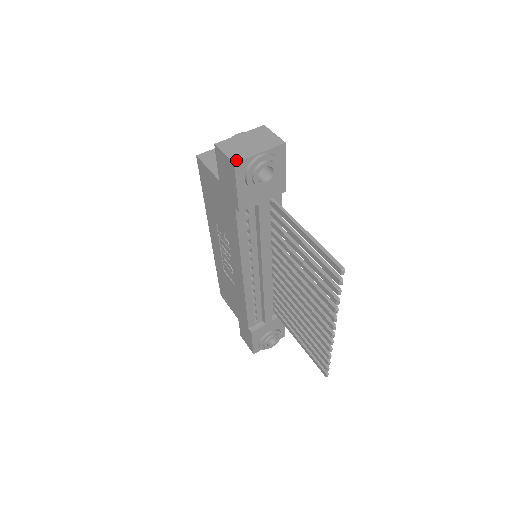
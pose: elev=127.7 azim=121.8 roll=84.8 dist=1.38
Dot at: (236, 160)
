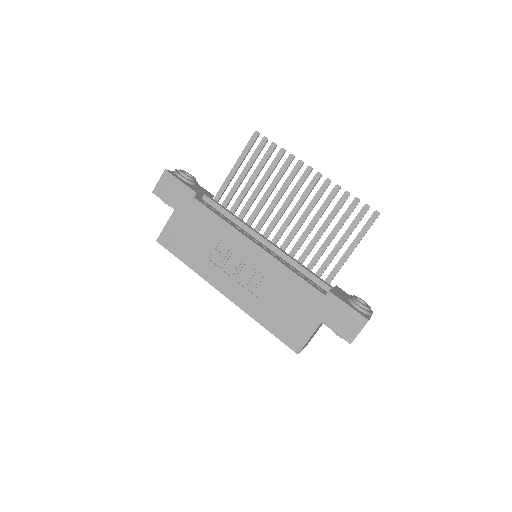
Dot at: (165, 172)
